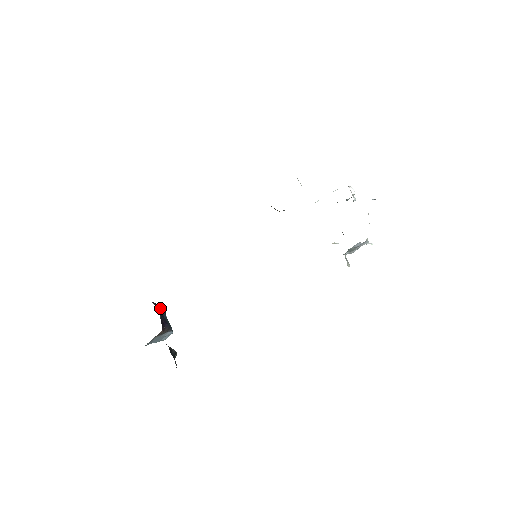
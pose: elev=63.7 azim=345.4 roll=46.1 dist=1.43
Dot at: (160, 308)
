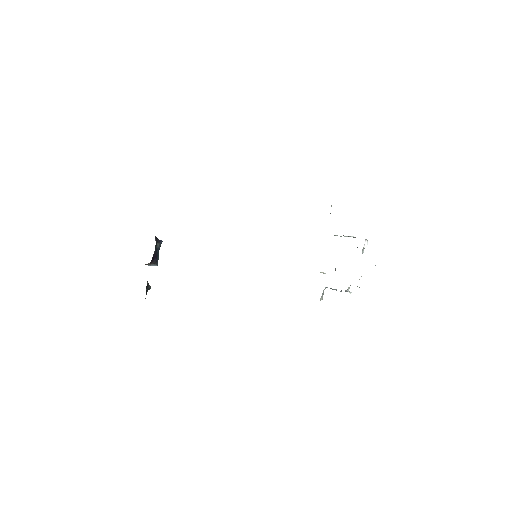
Dot at: (158, 242)
